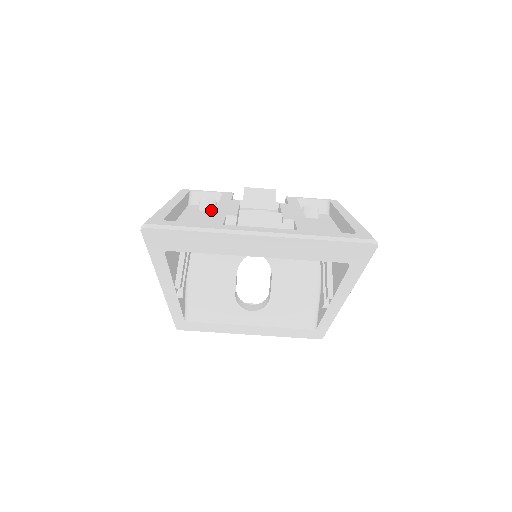
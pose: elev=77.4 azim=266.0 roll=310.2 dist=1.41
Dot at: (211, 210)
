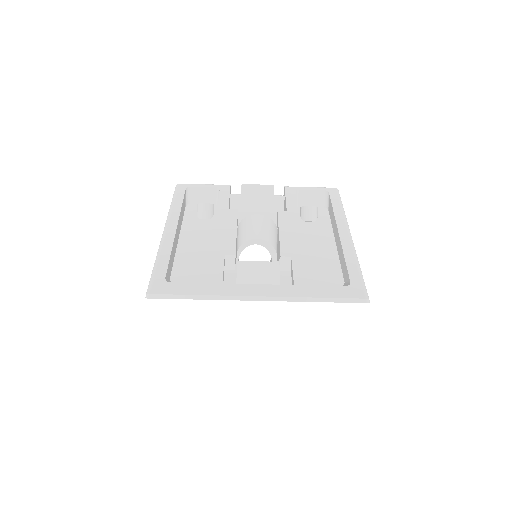
Dot at: (209, 218)
